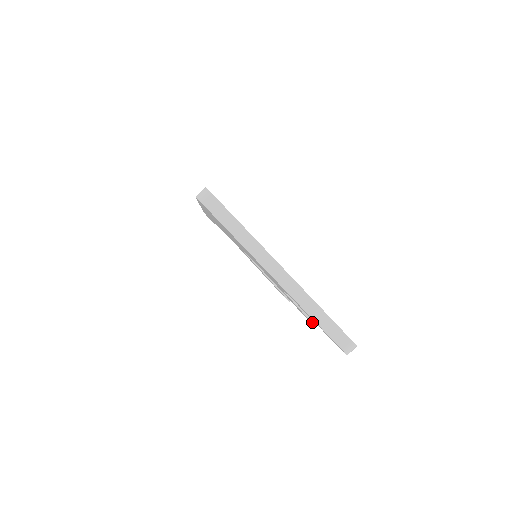
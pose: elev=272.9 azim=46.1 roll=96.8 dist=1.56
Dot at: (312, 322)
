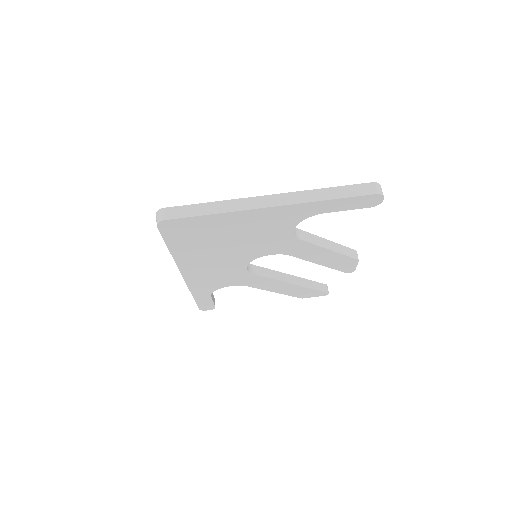
Dot at: (350, 257)
